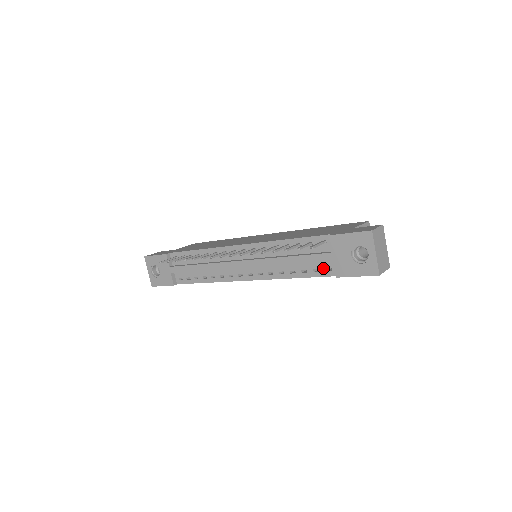
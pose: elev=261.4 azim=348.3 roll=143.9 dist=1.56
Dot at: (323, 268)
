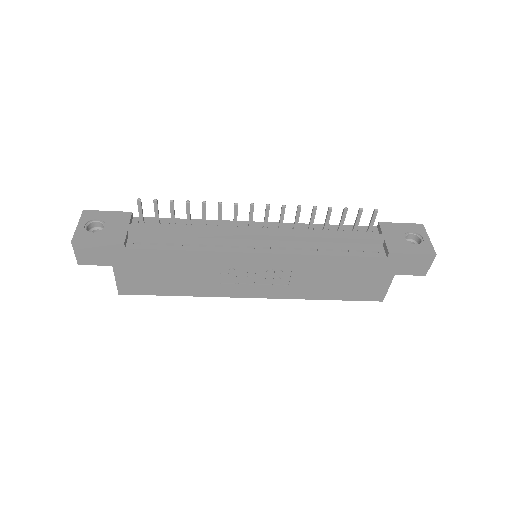
Dot at: (369, 250)
